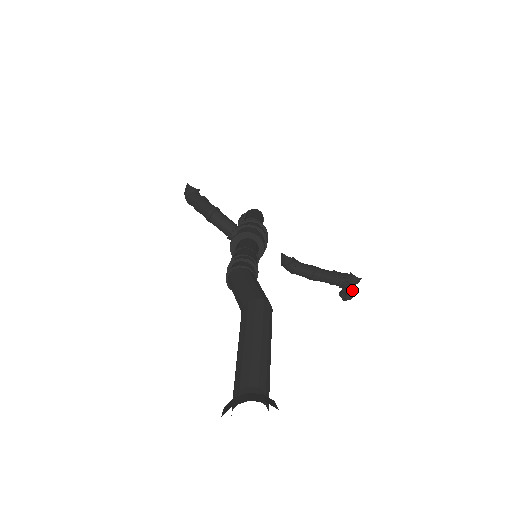
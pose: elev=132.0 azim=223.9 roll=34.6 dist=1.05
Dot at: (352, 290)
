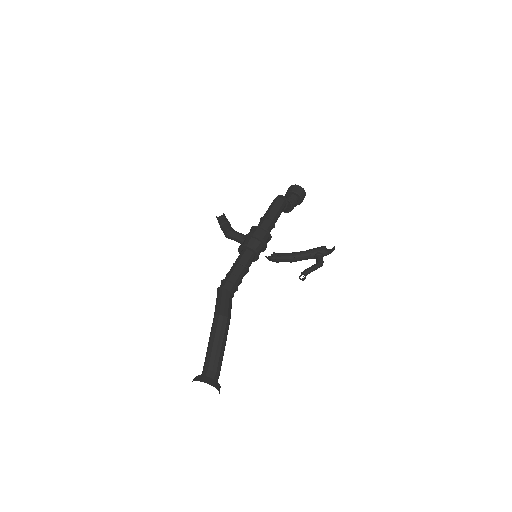
Dot at: (315, 266)
